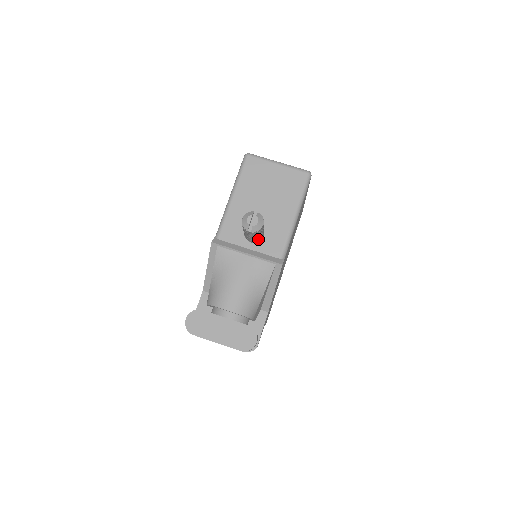
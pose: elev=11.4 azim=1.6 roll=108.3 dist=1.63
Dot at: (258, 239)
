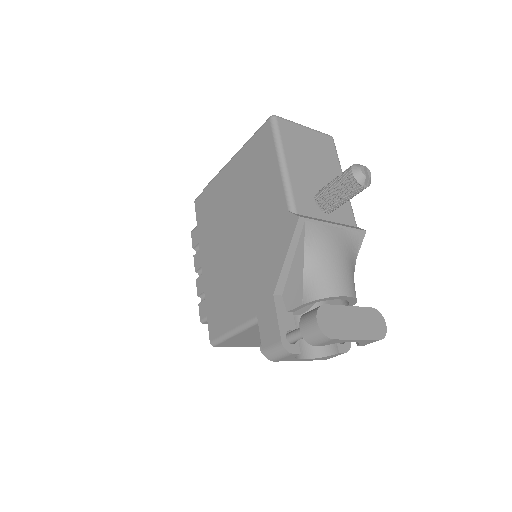
Dot at: (340, 205)
